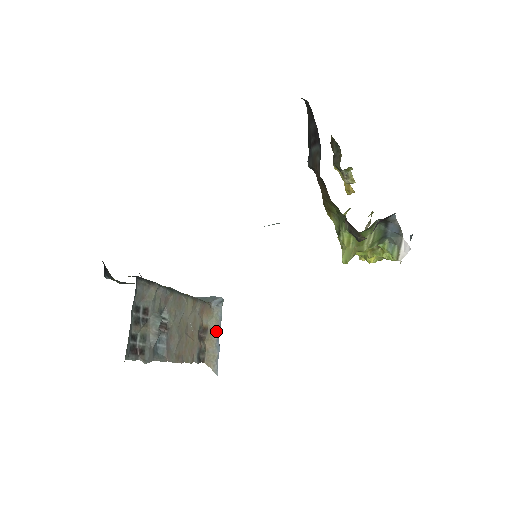
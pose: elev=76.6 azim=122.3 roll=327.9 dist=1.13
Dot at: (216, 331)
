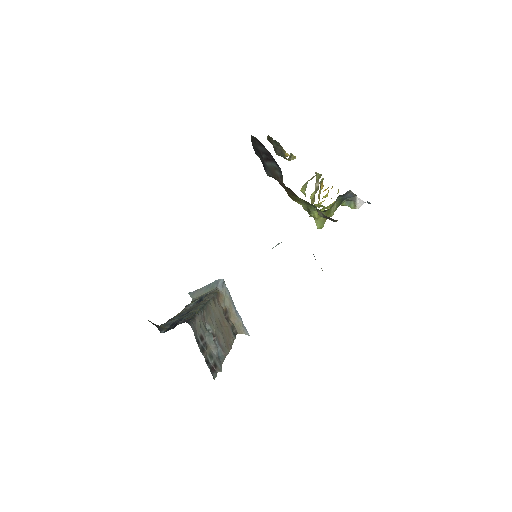
Dot at: (232, 306)
